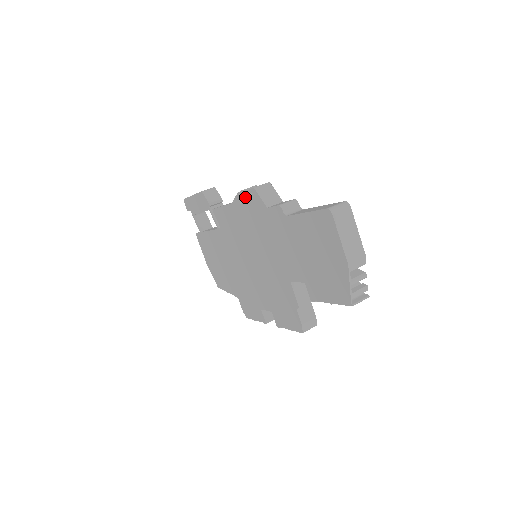
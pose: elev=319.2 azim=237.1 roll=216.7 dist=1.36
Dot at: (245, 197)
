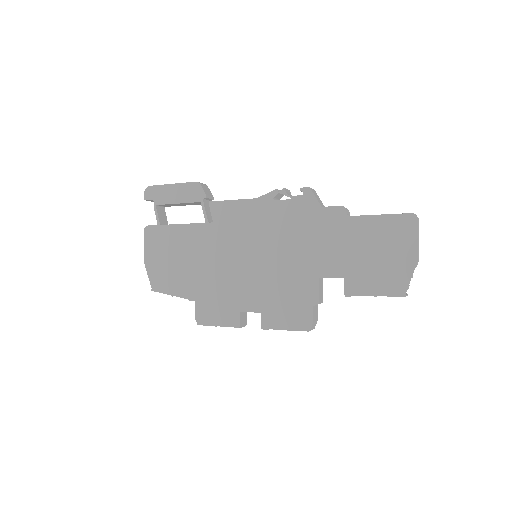
Dot at: (288, 194)
